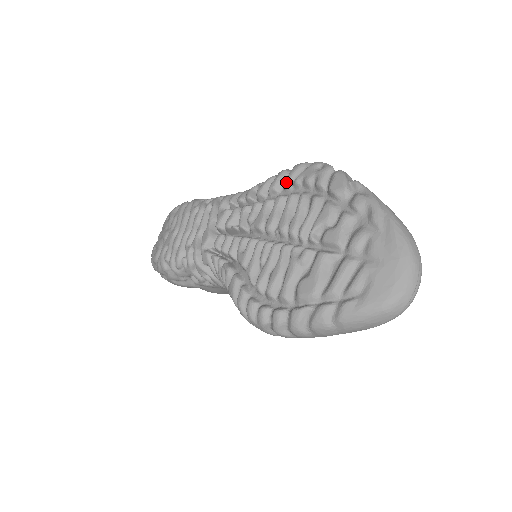
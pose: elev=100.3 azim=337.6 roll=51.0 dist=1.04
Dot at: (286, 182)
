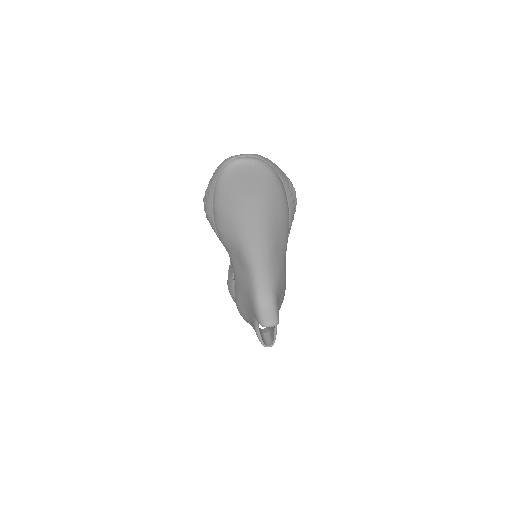
Dot at: occluded
